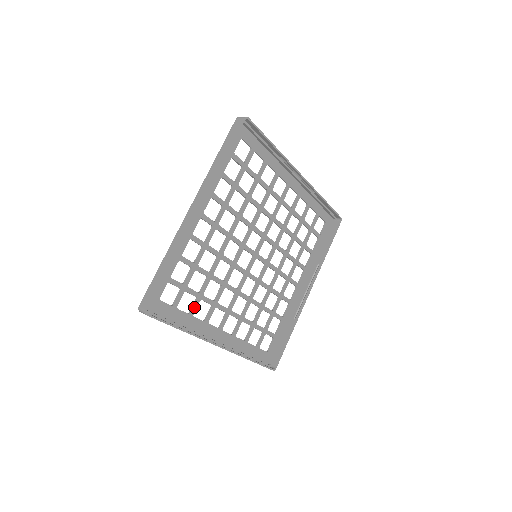
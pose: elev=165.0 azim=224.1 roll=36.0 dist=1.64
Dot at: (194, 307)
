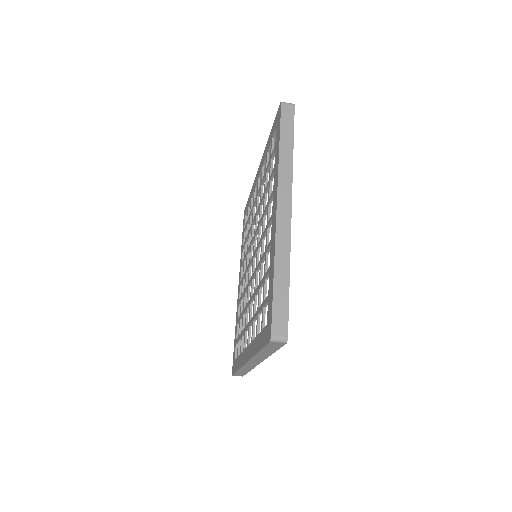
Dot at: occluded
